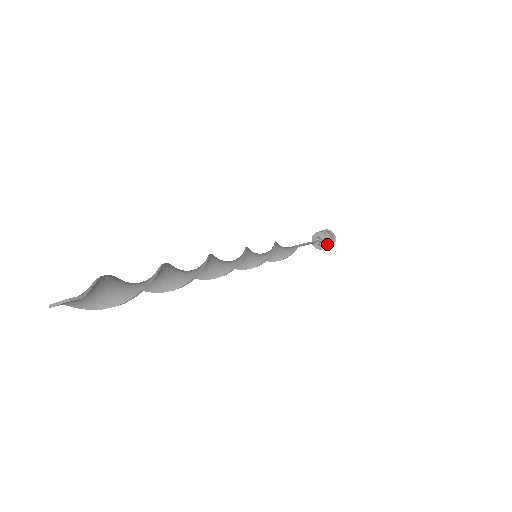
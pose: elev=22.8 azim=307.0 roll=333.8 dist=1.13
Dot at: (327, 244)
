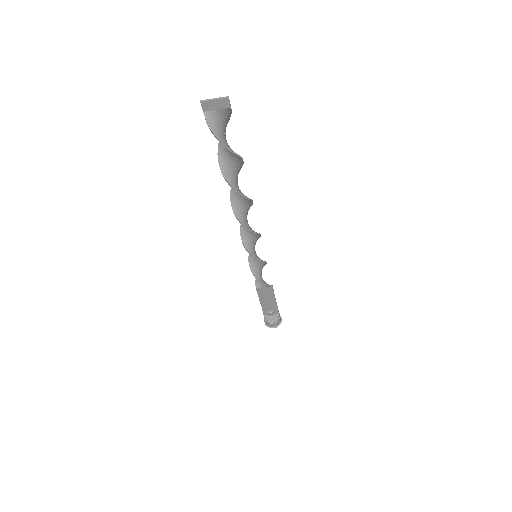
Dot at: (277, 317)
